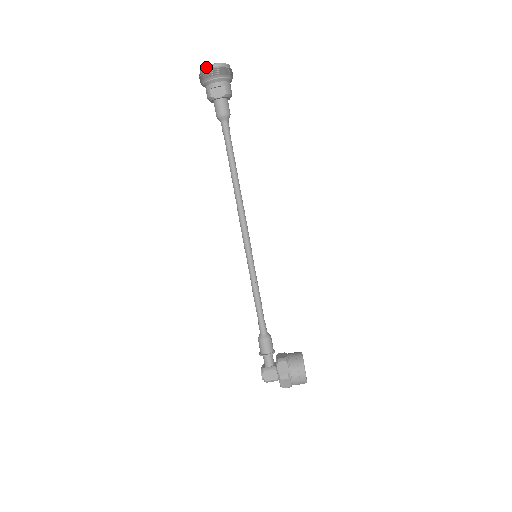
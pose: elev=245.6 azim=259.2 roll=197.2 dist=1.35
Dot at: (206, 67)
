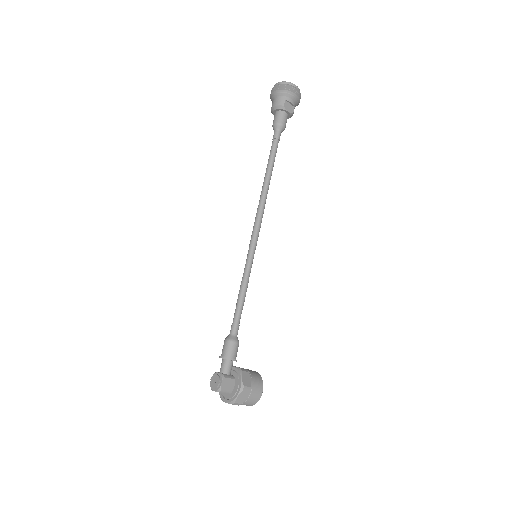
Dot at: (291, 84)
